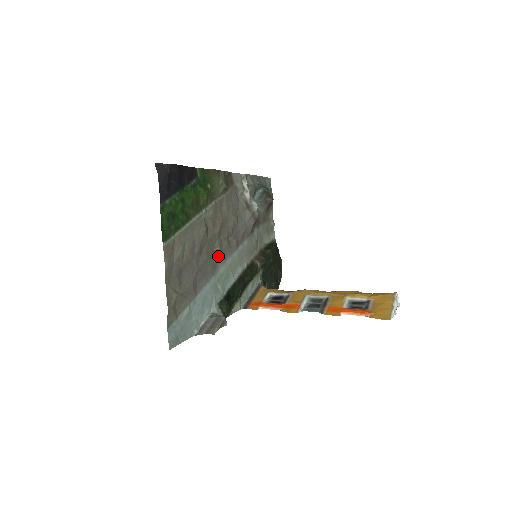
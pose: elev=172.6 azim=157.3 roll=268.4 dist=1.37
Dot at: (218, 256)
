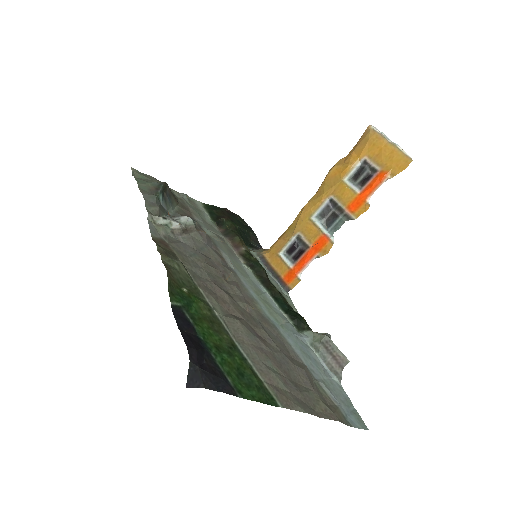
Dot at: (253, 309)
